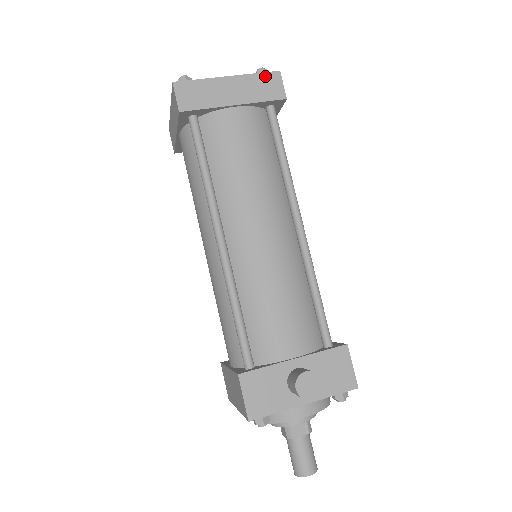
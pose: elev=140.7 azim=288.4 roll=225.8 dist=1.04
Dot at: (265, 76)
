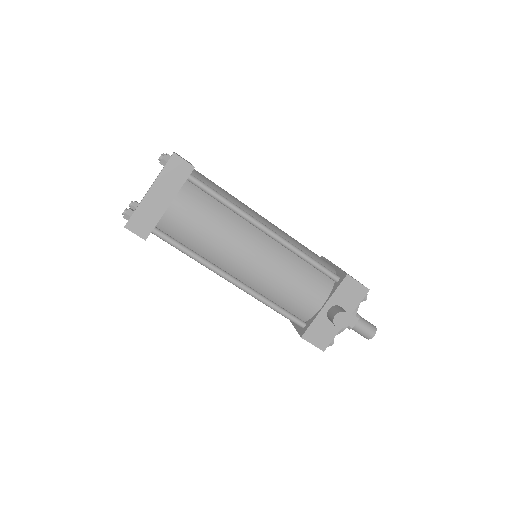
Dot at: (169, 166)
